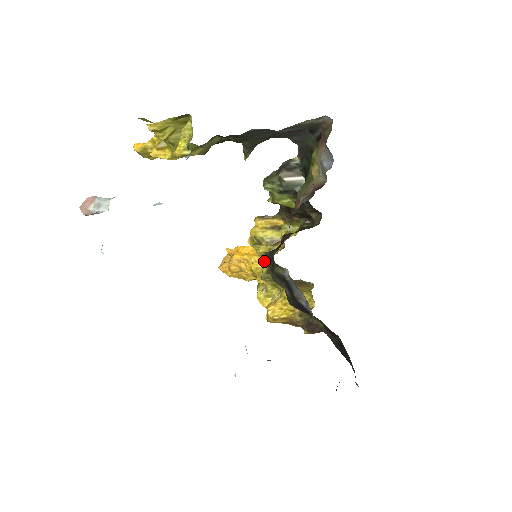
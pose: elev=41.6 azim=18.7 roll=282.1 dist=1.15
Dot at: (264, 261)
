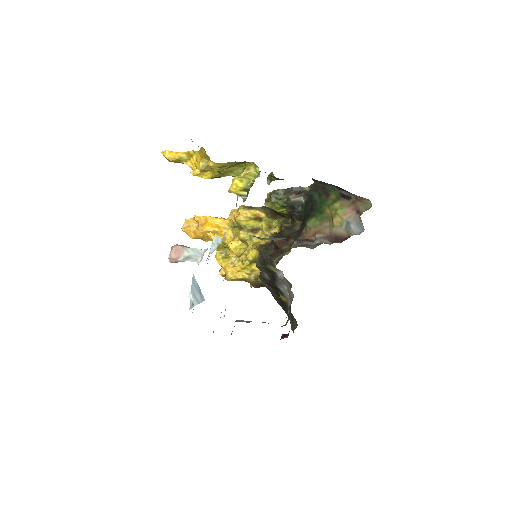
Dot at: (242, 243)
